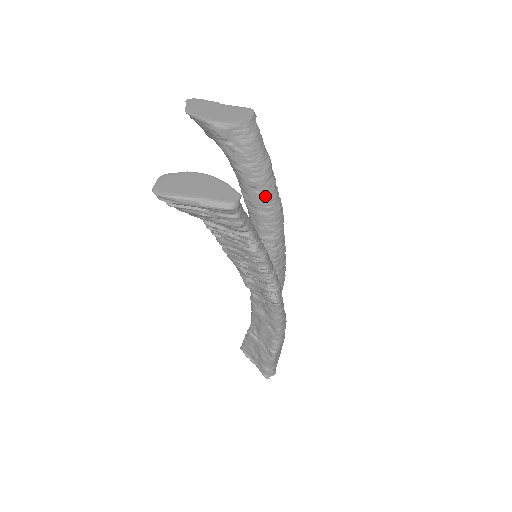
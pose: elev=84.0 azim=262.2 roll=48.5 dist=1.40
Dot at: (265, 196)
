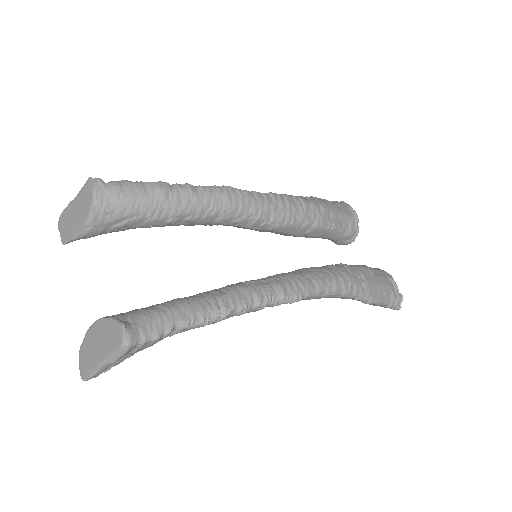
Dot at: (197, 213)
